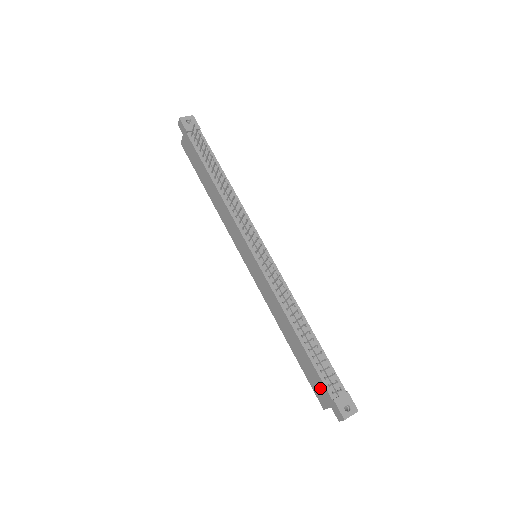
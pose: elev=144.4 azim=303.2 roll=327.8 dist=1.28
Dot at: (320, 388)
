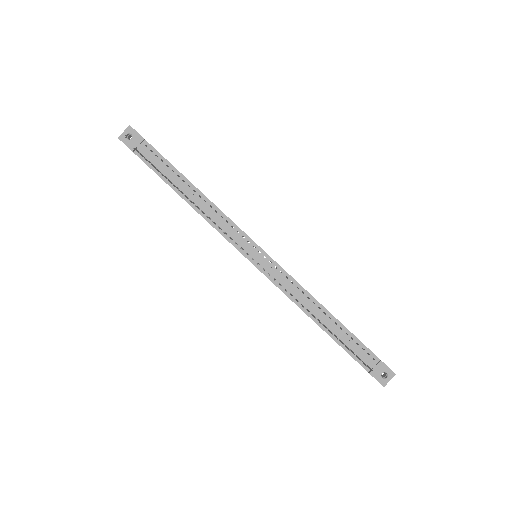
Dot at: occluded
